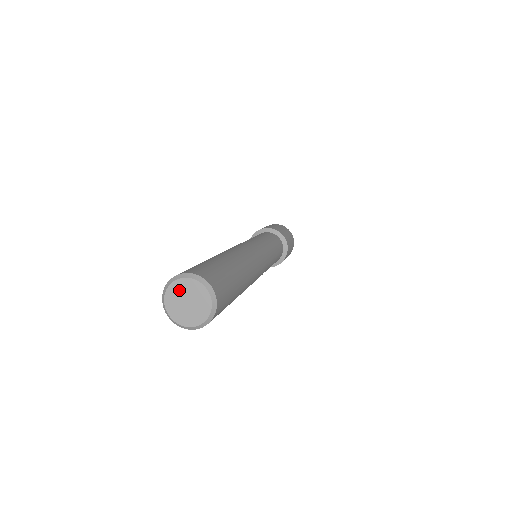
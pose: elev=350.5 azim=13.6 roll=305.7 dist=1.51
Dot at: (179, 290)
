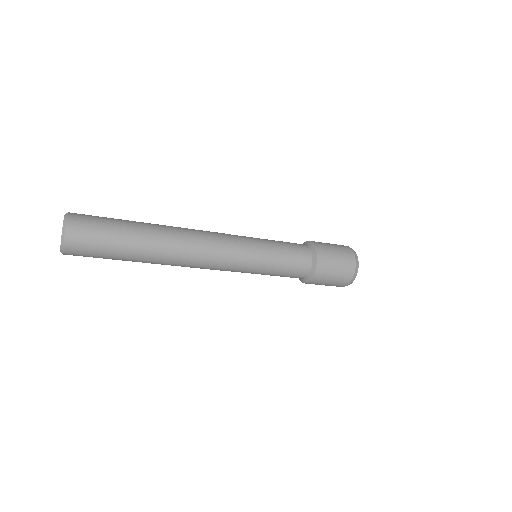
Dot at: occluded
